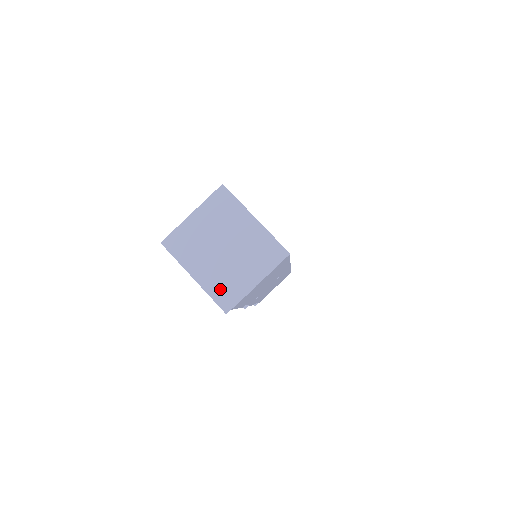
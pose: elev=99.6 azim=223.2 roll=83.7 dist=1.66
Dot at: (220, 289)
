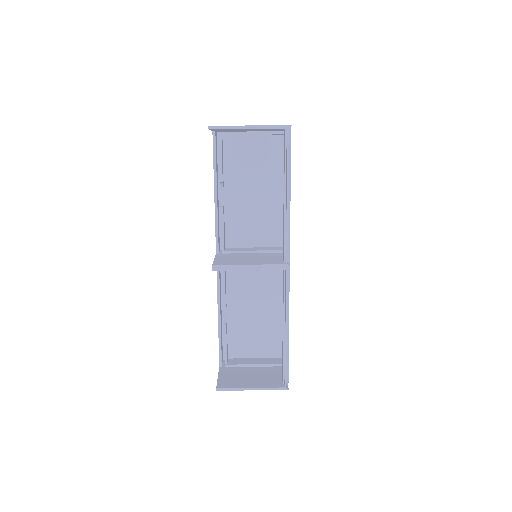
Dot at: occluded
